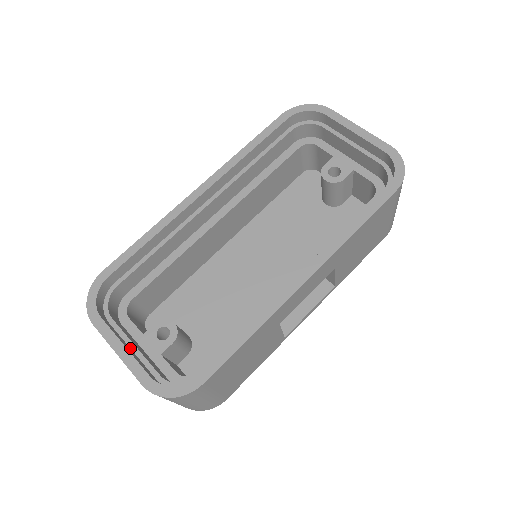
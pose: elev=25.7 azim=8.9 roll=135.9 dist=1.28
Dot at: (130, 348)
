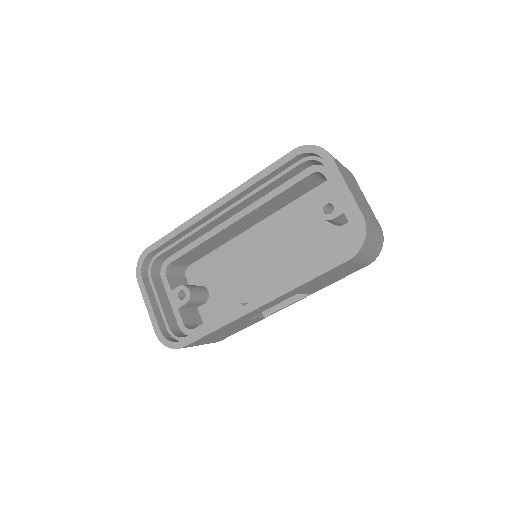
Dot at: (157, 303)
